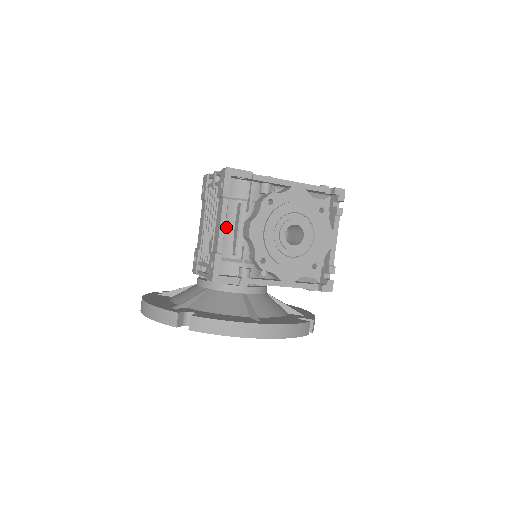
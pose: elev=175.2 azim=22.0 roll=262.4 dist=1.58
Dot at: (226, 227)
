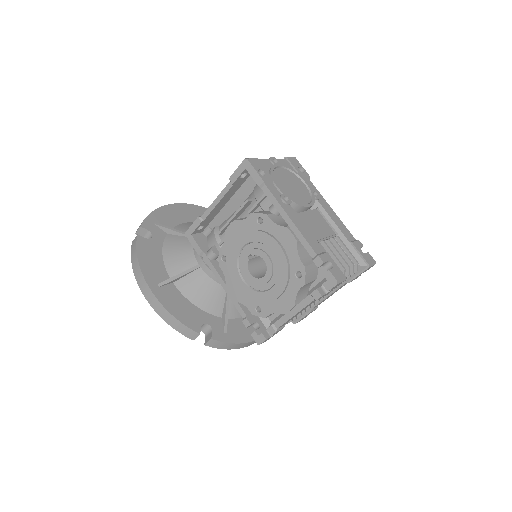
Dot at: occluded
